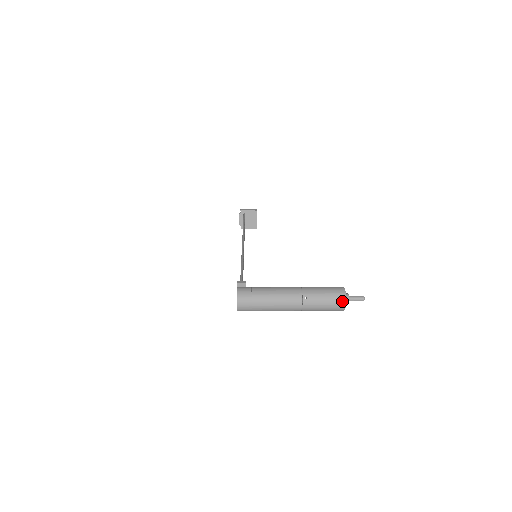
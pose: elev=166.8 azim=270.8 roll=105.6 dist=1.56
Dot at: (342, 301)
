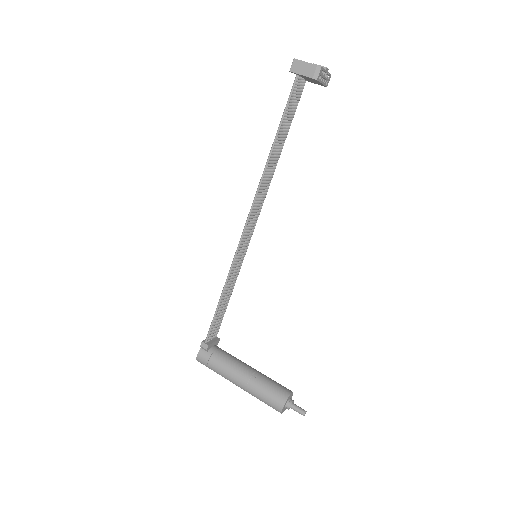
Dot at: occluded
